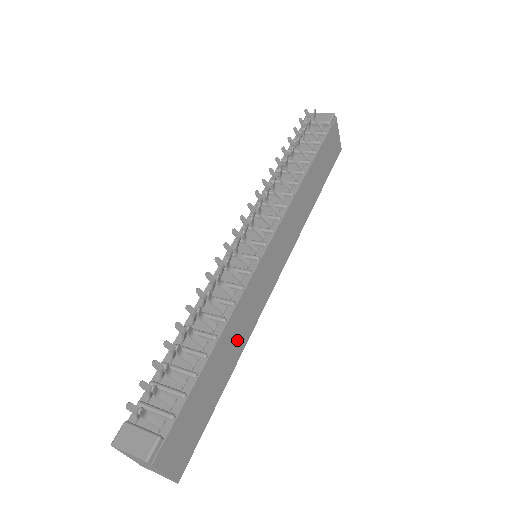
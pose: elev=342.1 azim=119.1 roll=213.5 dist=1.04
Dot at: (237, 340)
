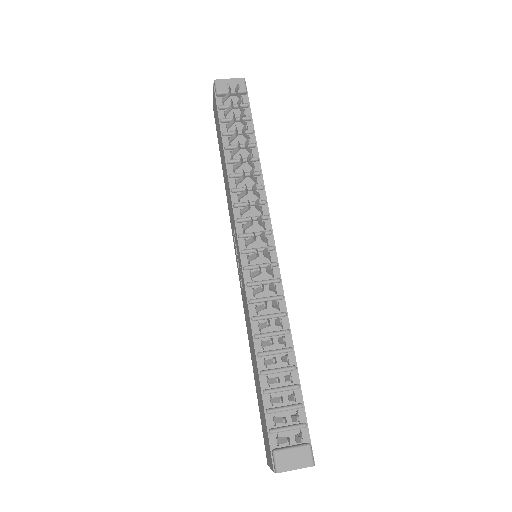
Dot at: occluded
